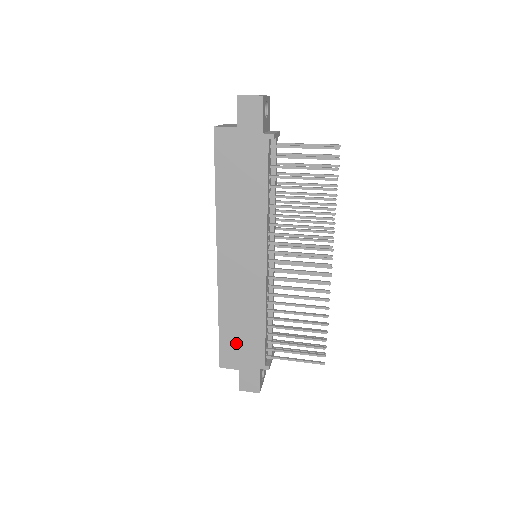
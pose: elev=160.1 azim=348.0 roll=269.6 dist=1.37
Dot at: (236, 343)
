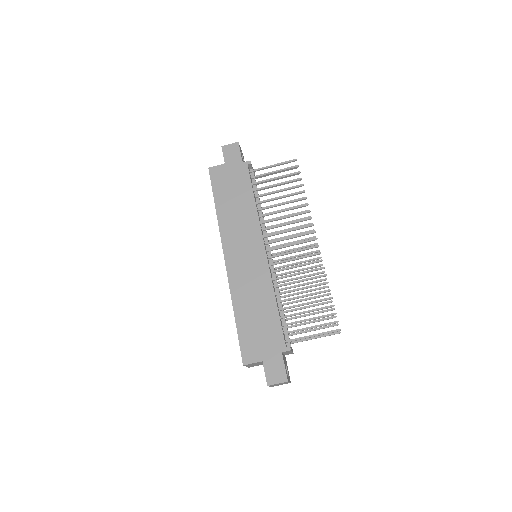
Dot at: (254, 332)
